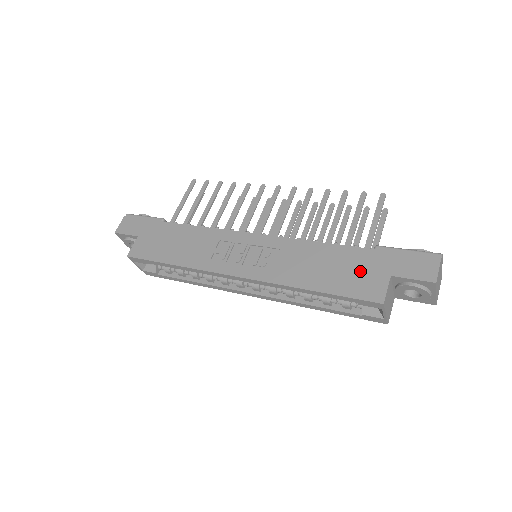
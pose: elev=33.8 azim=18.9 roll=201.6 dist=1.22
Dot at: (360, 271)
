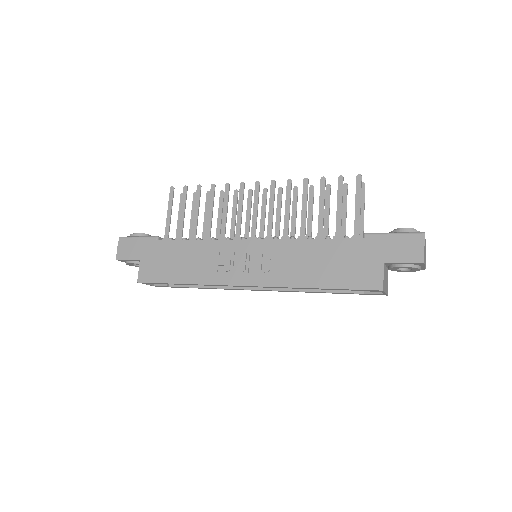
Dot at: (356, 262)
